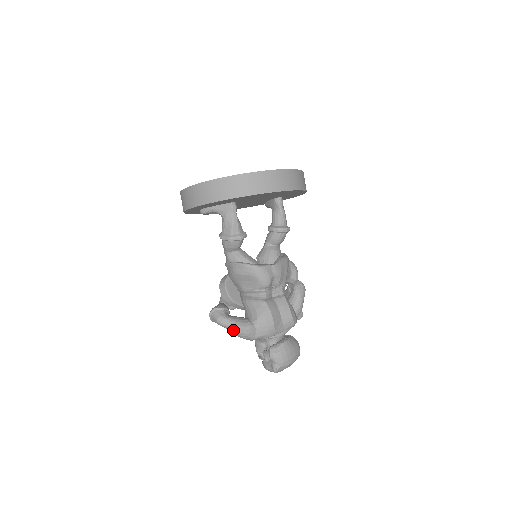
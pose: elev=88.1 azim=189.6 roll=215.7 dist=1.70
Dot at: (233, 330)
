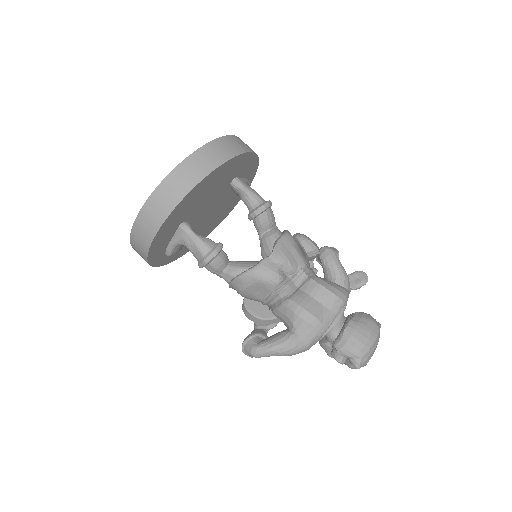
Dot at: (275, 354)
